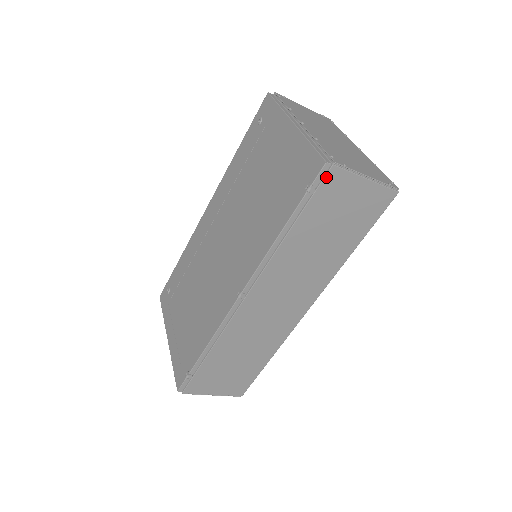
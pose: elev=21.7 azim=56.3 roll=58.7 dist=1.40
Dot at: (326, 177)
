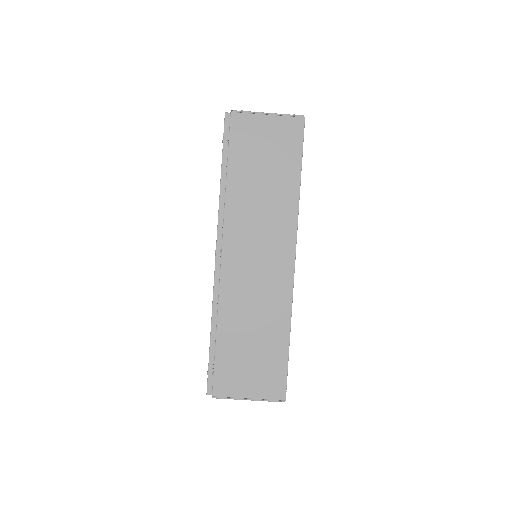
Dot at: (231, 123)
